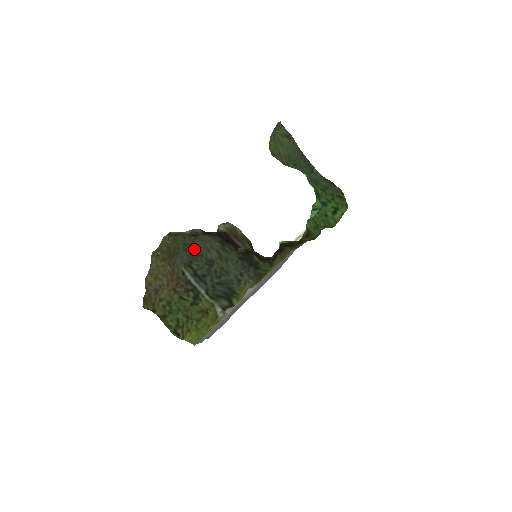
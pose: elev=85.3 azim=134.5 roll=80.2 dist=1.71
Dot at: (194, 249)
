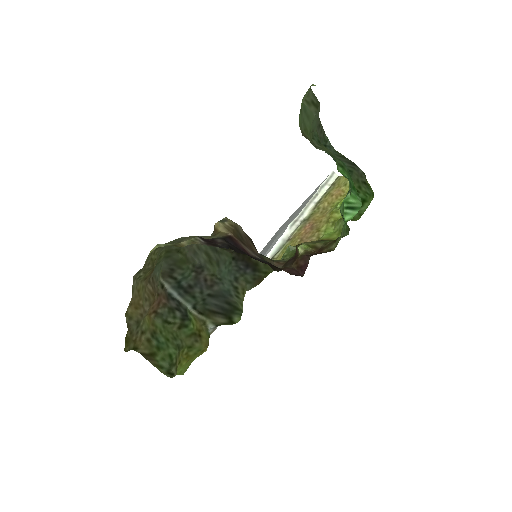
Dot at: (178, 255)
